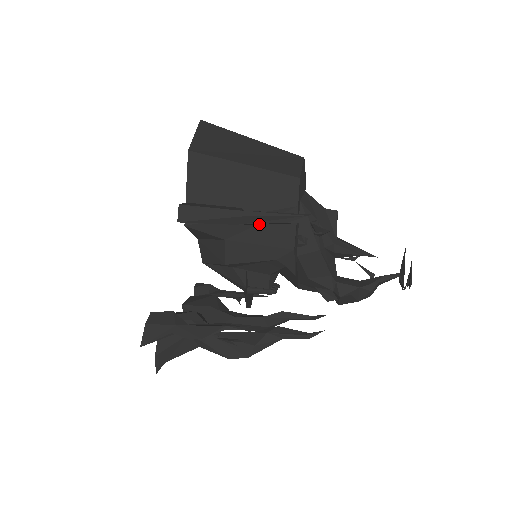
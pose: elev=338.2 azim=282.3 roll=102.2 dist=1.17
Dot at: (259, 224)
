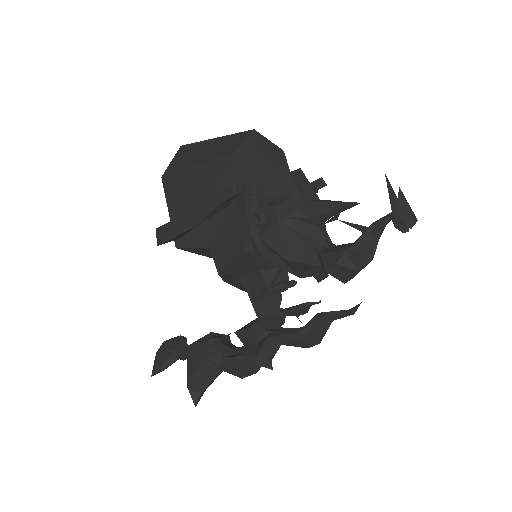
Dot at: (225, 219)
